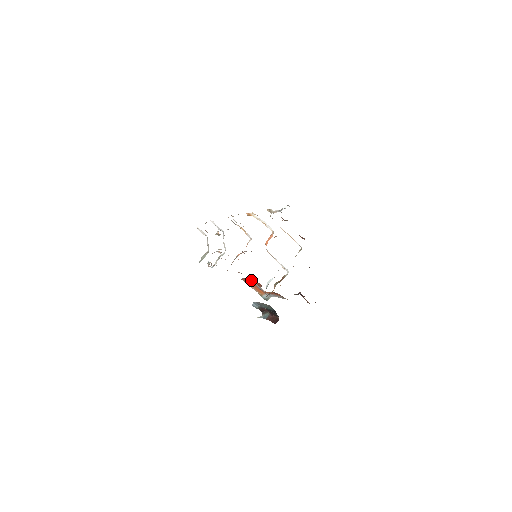
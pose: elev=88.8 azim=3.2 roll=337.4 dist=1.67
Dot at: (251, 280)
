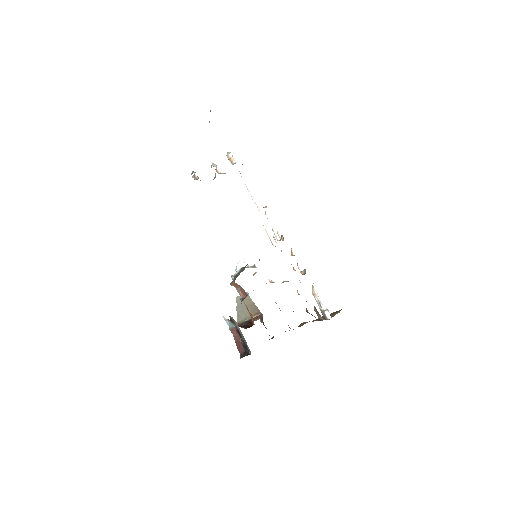
Dot at: (241, 287)
